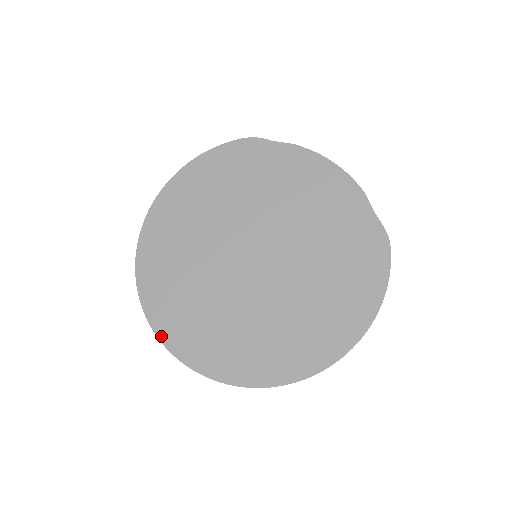
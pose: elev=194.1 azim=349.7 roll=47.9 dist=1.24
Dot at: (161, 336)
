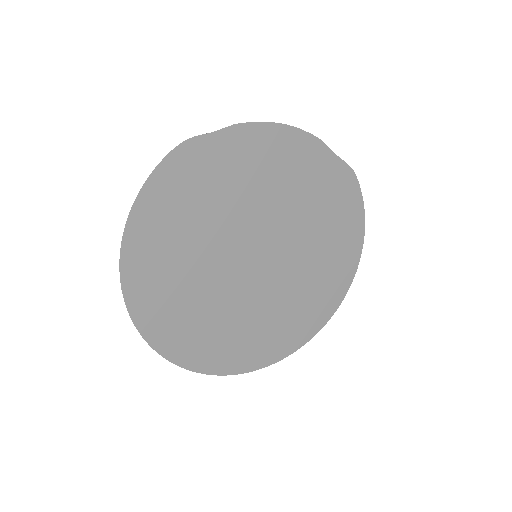
Dot at: (220, 372)
